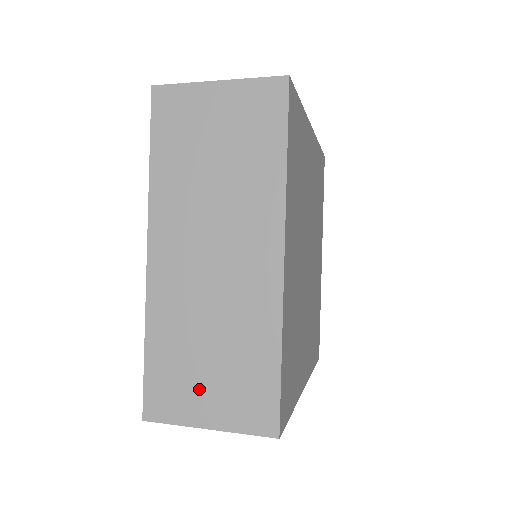
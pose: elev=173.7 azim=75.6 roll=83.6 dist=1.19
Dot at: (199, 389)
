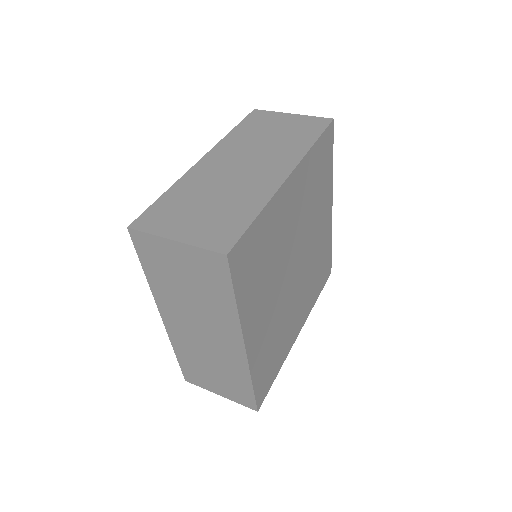
Dot at: (211, 381)
